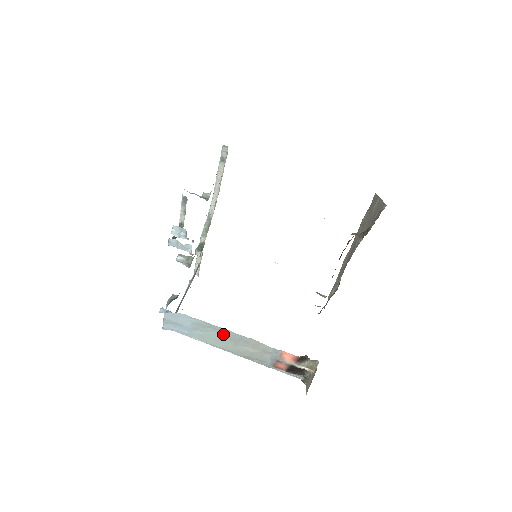
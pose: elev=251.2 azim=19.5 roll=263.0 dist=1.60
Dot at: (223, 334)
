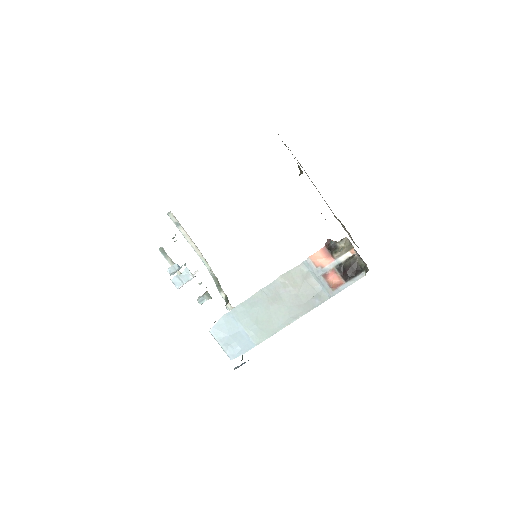
Dot at: (264, 302)
